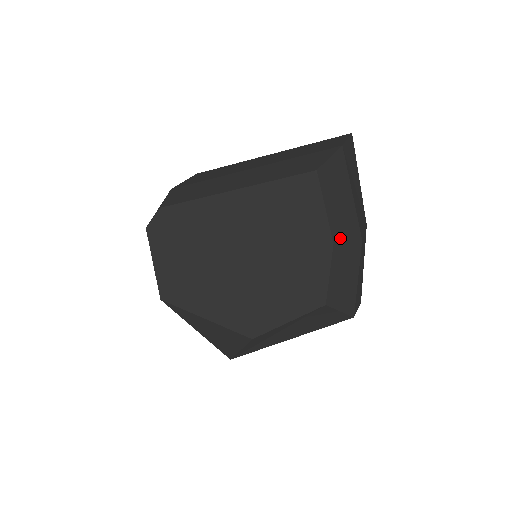
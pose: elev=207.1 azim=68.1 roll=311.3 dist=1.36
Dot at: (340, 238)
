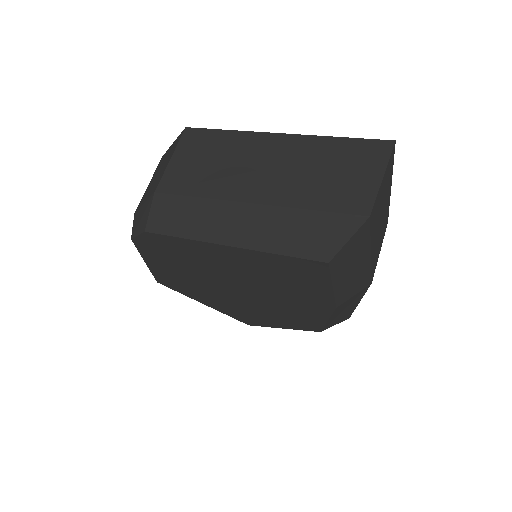
Dot at: (345, 299)
